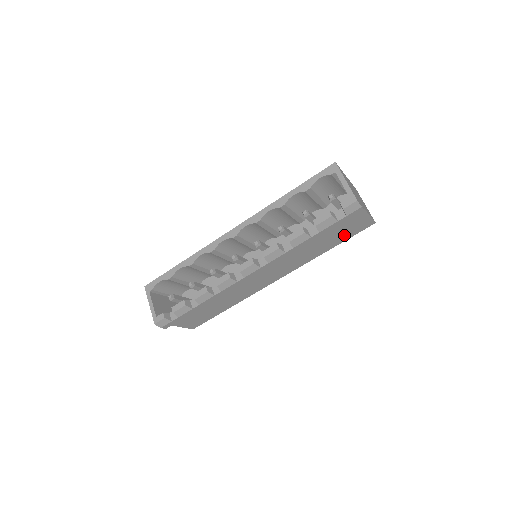
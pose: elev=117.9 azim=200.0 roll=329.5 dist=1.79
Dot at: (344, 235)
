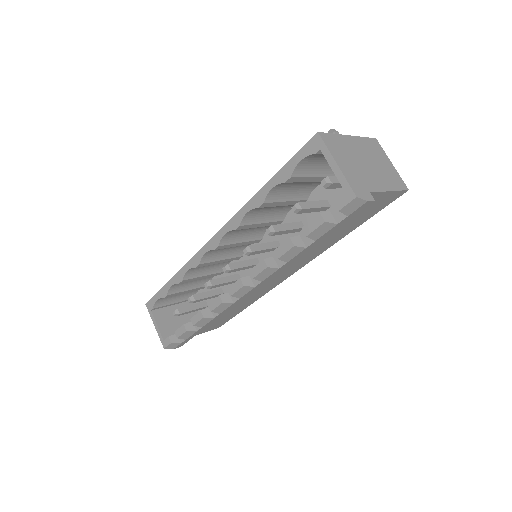
Dot at: (363, 217)
